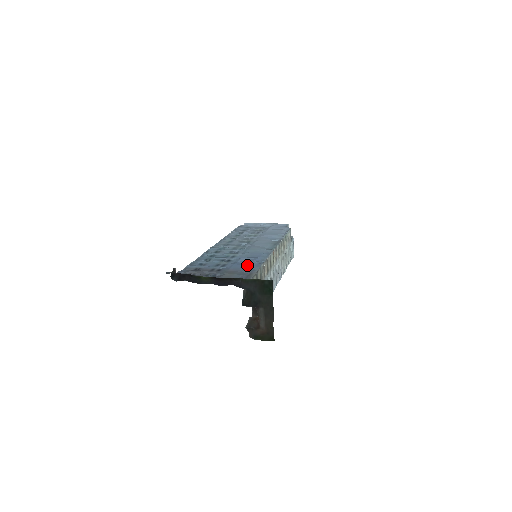
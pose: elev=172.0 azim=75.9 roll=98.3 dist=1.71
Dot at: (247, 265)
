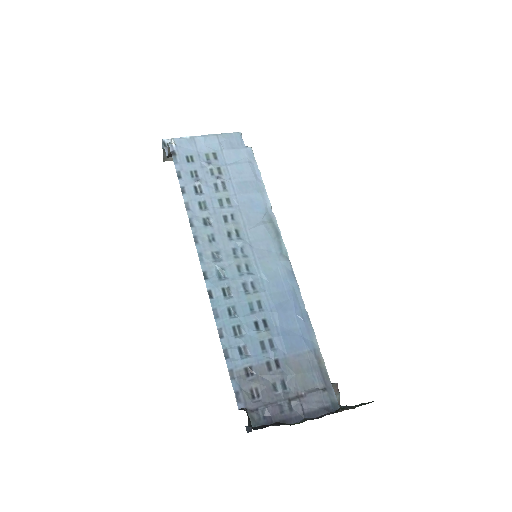
Dot at: (298, 333)
